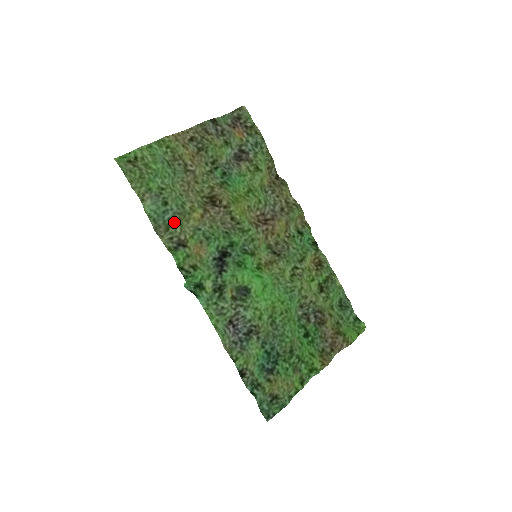
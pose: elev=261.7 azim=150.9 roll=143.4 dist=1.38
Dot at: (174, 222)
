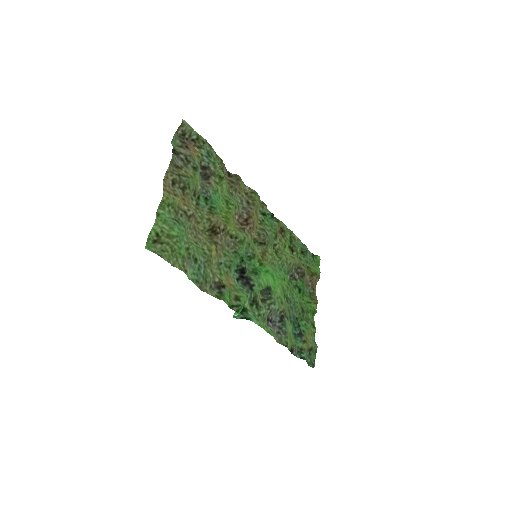
Dot at: (207, 272)
